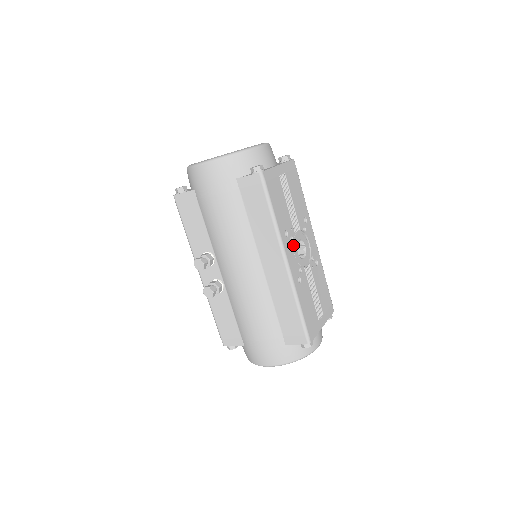
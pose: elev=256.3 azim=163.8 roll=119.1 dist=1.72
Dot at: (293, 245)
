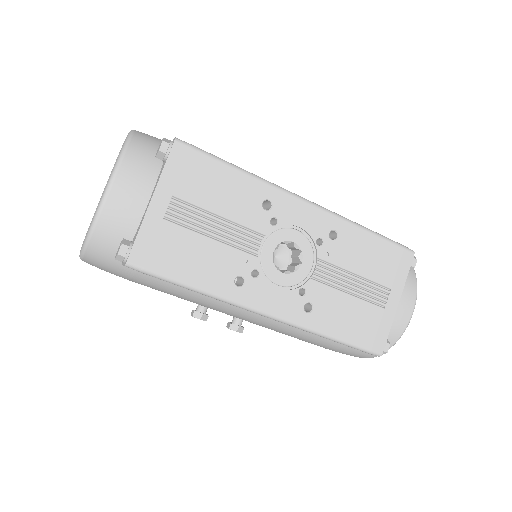
Dot at: (266, 275)
